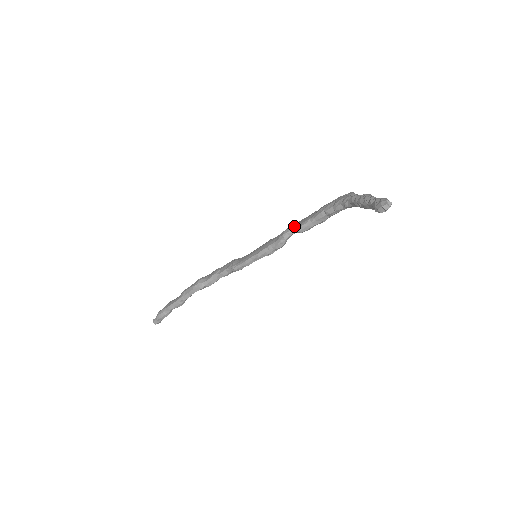
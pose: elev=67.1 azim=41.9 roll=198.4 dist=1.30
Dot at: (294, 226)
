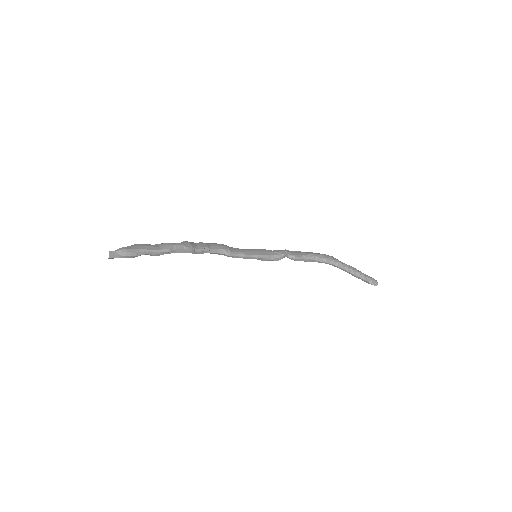
Dot at: (290, 253)
